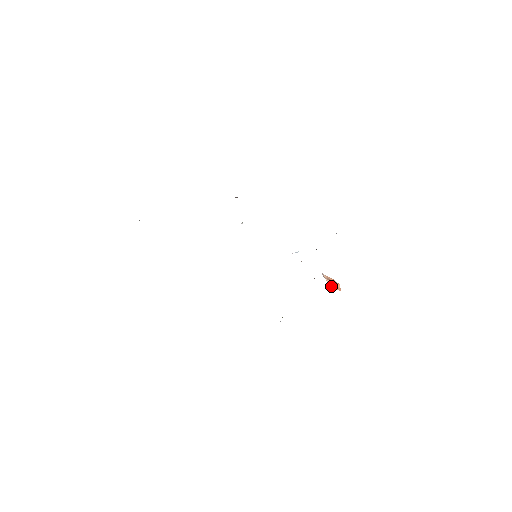
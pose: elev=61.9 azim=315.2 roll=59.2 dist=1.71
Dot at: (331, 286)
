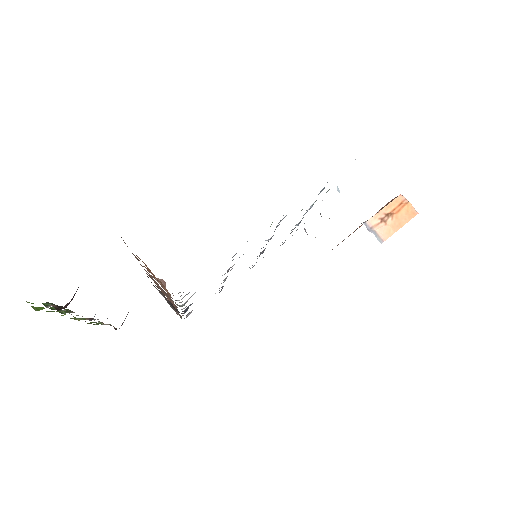
Dot at: (390, 234)
